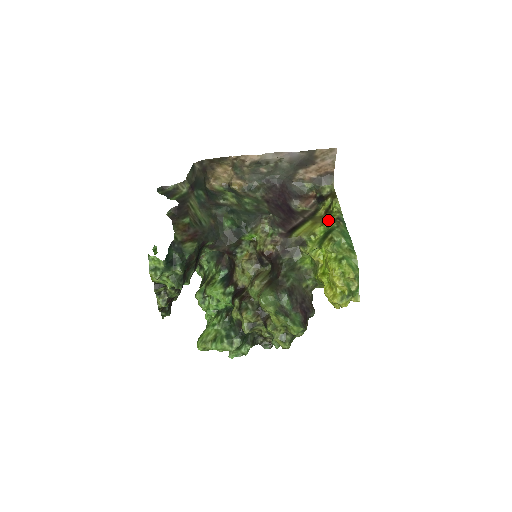
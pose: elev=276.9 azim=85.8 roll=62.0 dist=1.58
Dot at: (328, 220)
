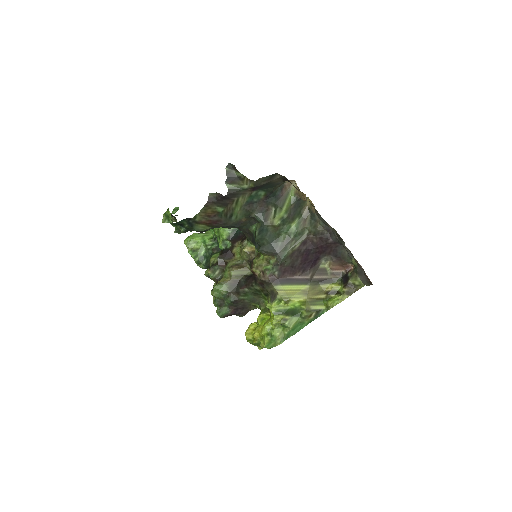
Dot at: (312, 303)
